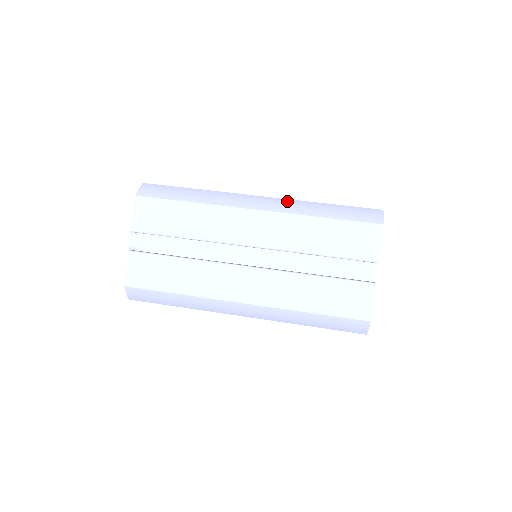
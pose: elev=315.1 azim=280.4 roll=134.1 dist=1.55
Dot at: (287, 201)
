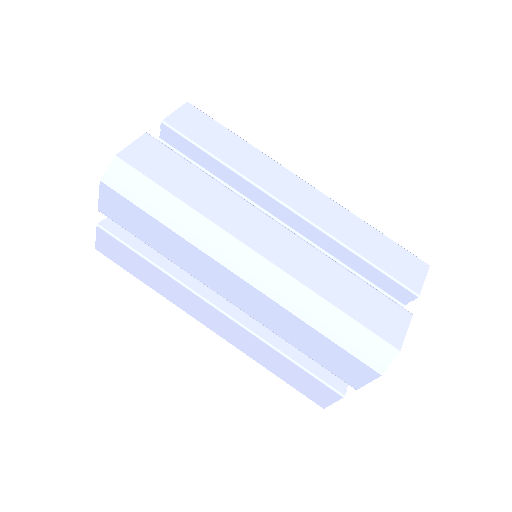
Dot at: (286, 280)
